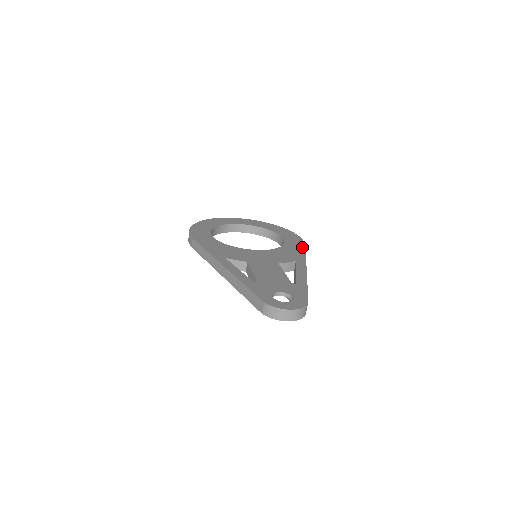
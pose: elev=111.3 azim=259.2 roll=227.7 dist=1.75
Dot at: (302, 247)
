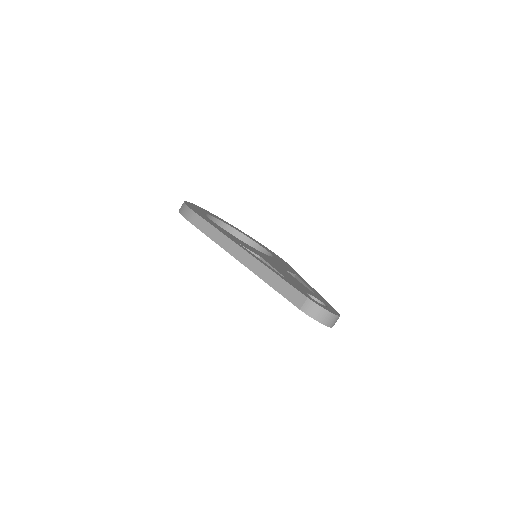
Dot at: occluded
